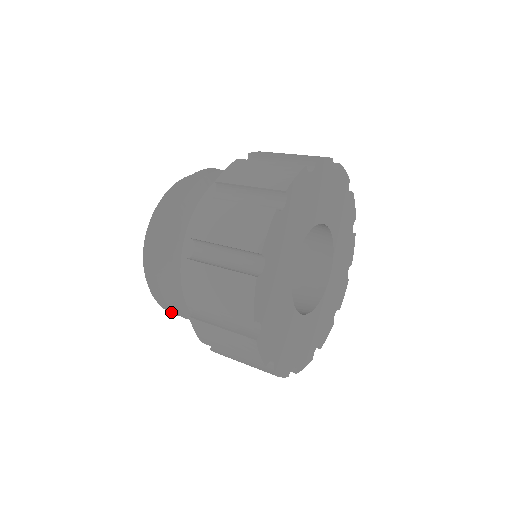
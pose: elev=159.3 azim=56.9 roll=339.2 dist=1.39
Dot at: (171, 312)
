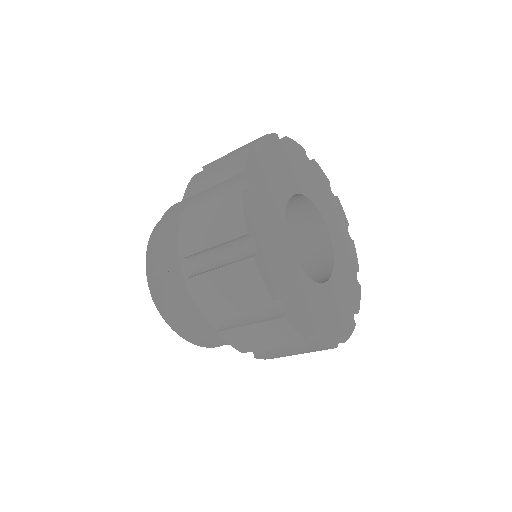
Dot at: (206, 346)
